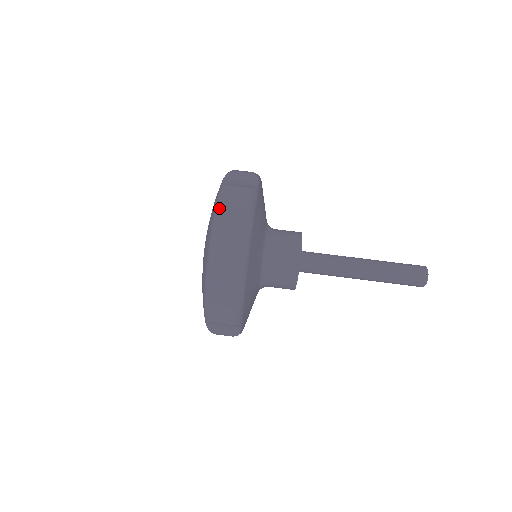
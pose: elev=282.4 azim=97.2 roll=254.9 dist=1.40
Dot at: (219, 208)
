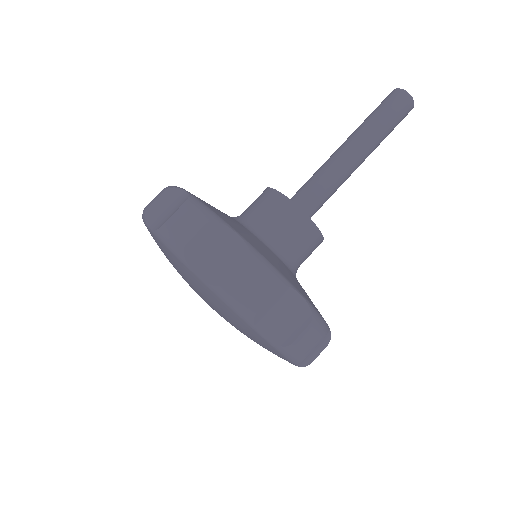
Dot at: (145, 216)
